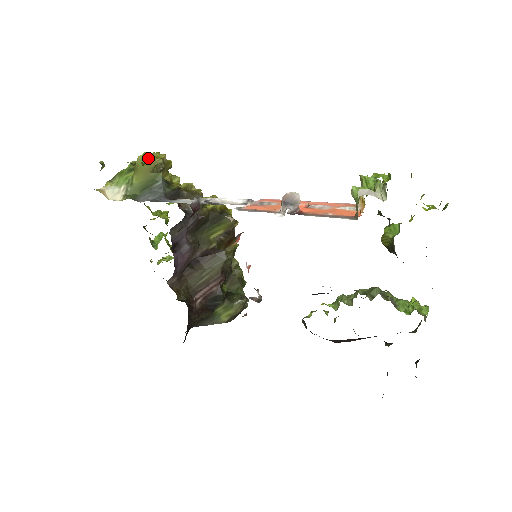
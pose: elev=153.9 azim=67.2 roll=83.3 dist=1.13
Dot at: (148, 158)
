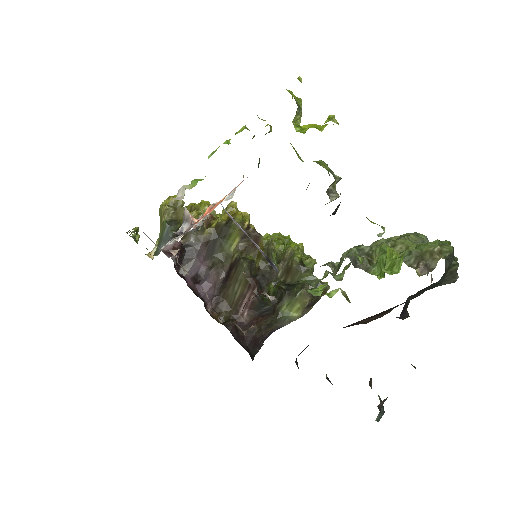
Dot at: (161, 209)
